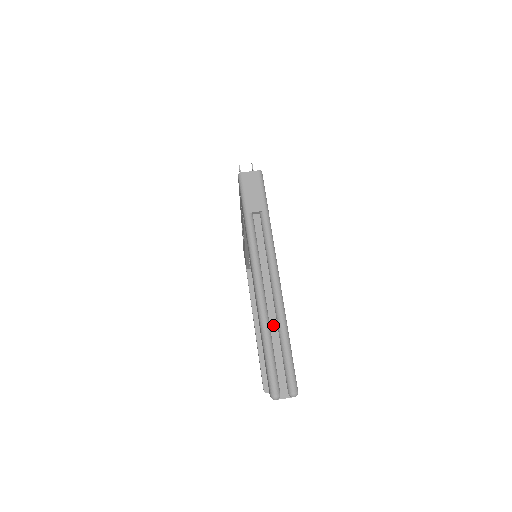
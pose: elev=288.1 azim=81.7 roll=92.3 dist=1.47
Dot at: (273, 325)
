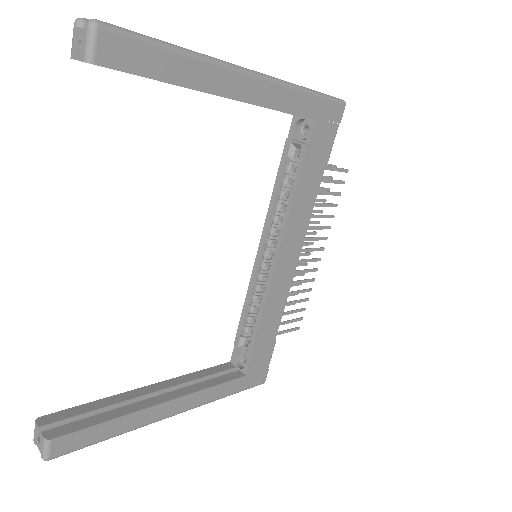
Dot at: occluded
